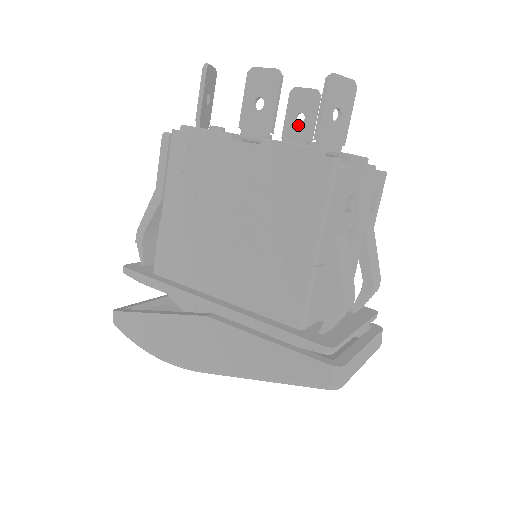
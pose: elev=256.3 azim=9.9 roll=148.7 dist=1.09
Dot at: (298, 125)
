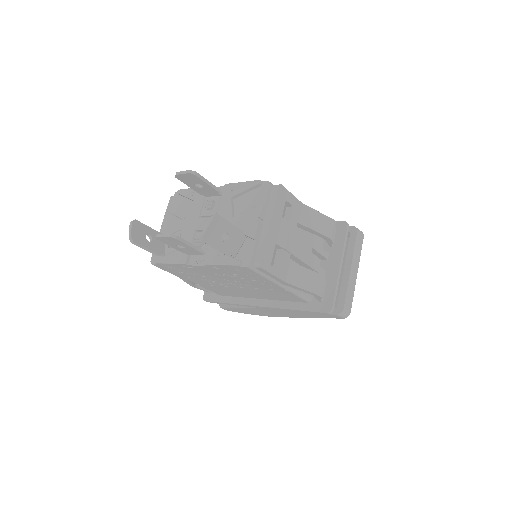
Dot at: (202, 188)
